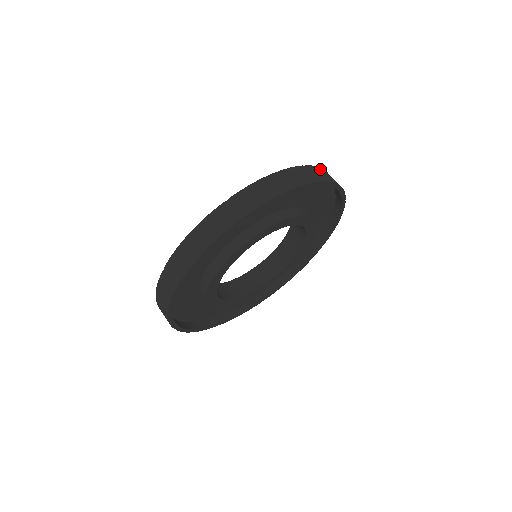
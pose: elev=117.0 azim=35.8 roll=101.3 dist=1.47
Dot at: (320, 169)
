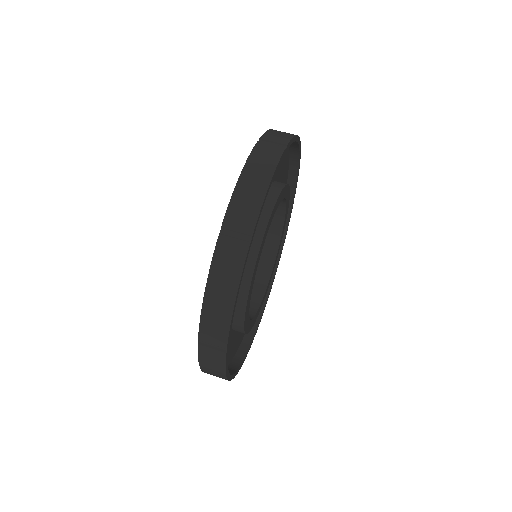
Dot at: (236, 200)
